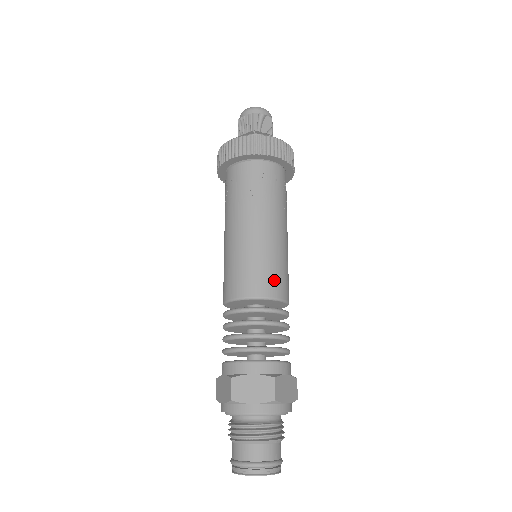
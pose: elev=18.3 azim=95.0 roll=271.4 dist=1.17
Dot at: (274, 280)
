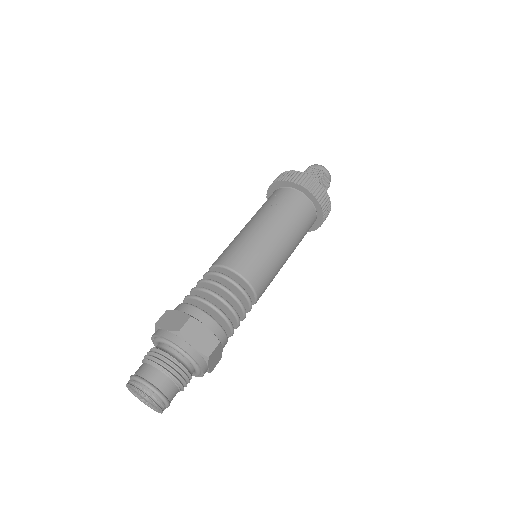
Dot at: (244, 260)
